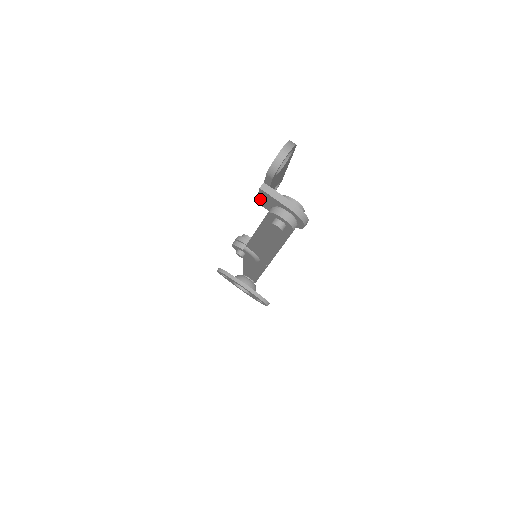
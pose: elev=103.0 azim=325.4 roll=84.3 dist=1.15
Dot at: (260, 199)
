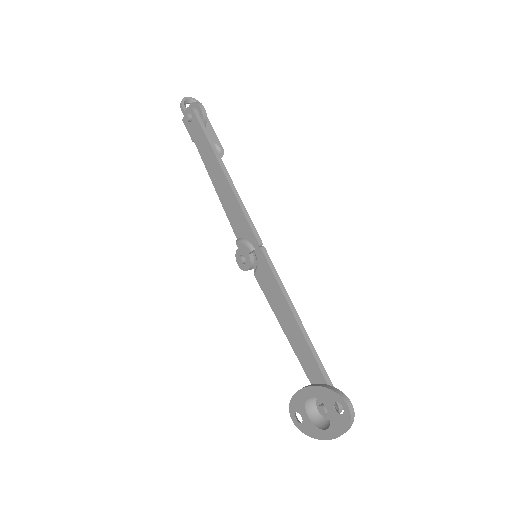
Dot at: occluded
